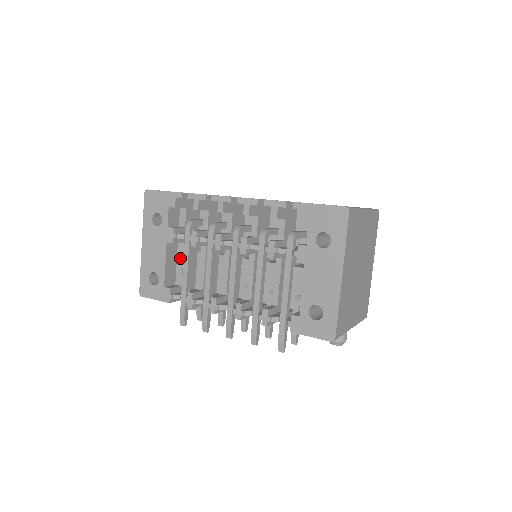
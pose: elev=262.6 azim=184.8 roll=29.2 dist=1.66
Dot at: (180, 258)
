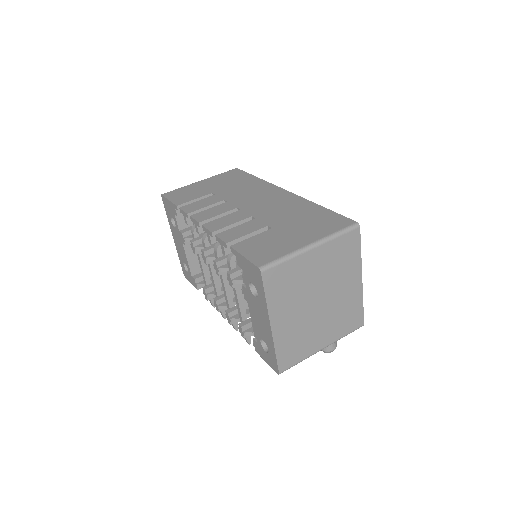
Dot at: occluded
